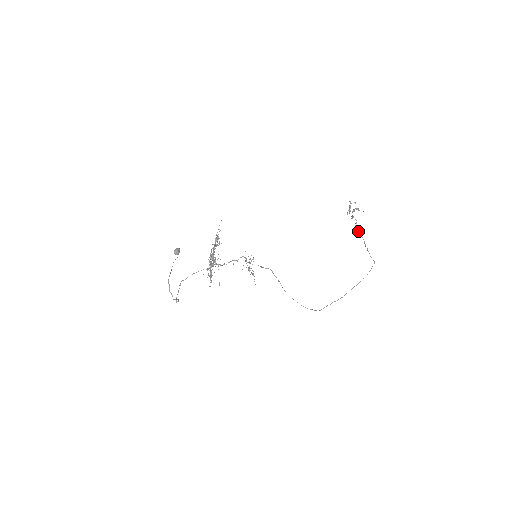
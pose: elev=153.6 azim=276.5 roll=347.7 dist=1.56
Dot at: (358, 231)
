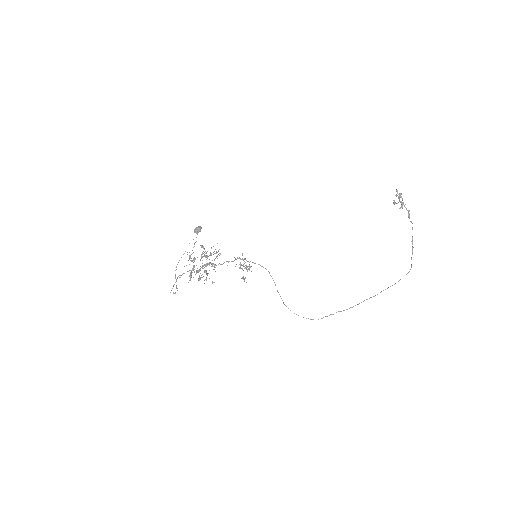
Dot at: (410, 221)
